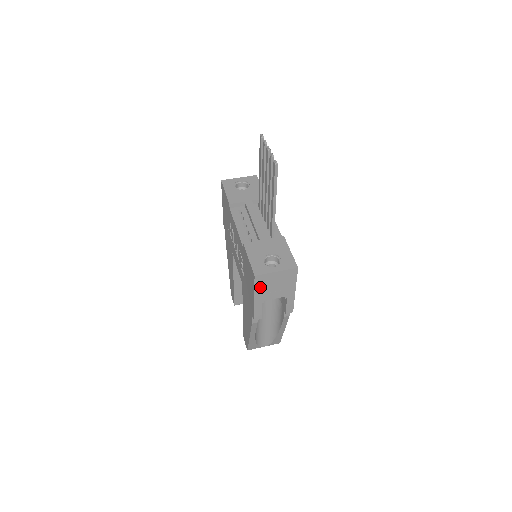
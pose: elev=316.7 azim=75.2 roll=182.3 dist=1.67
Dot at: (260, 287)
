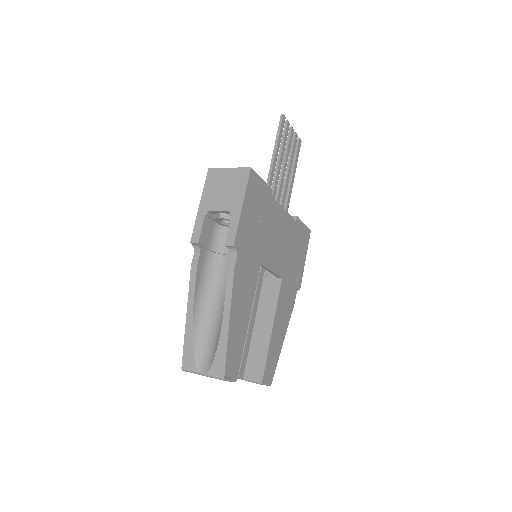
Dot at: (210, 187)
